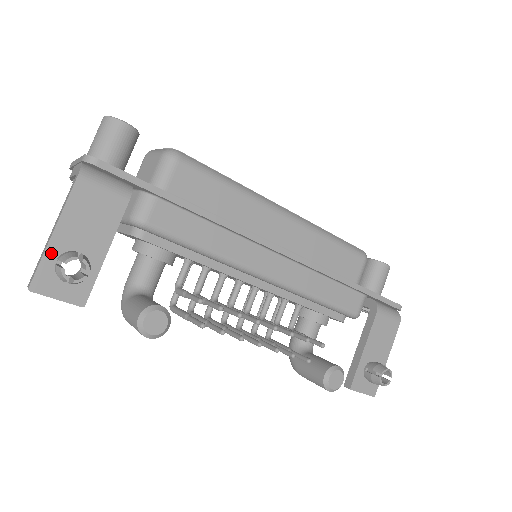
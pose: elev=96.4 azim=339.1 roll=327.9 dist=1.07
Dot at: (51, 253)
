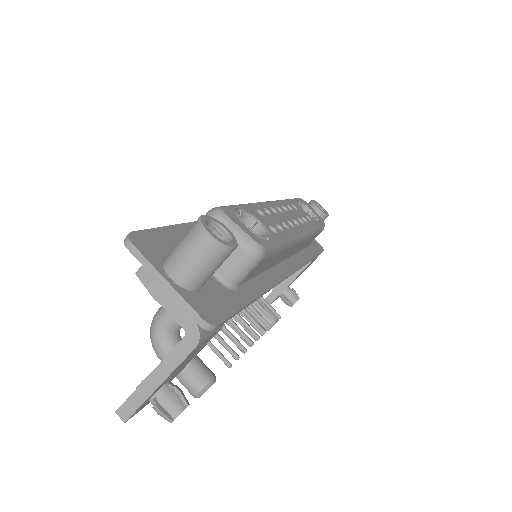
Dot at: (150, 396)
